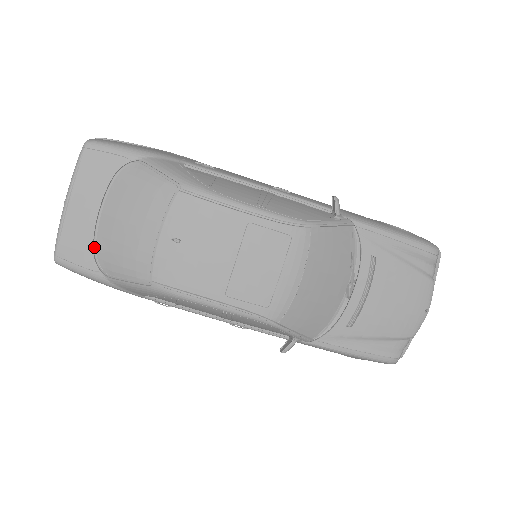
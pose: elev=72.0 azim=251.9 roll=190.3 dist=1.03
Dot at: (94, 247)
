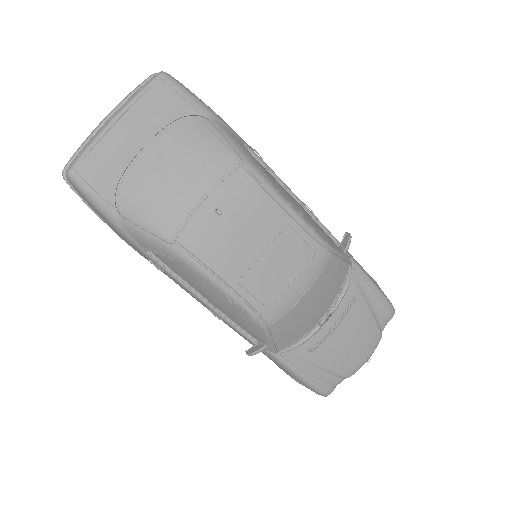
Dot at: (121, 179)
